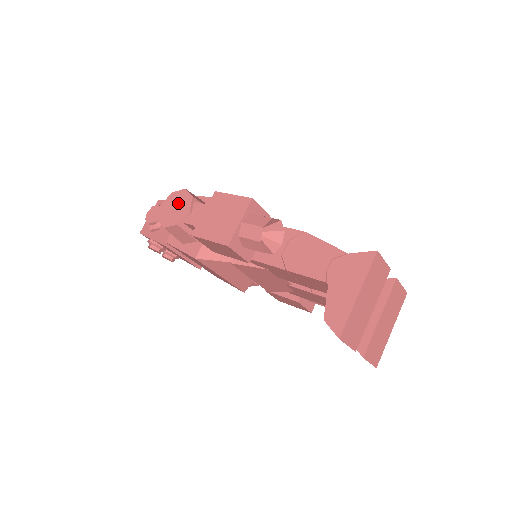
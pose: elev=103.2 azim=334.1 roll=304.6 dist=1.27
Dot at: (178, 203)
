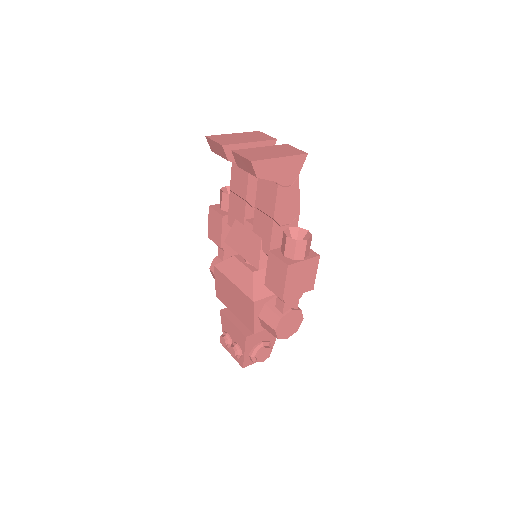
Dot at: occluded
